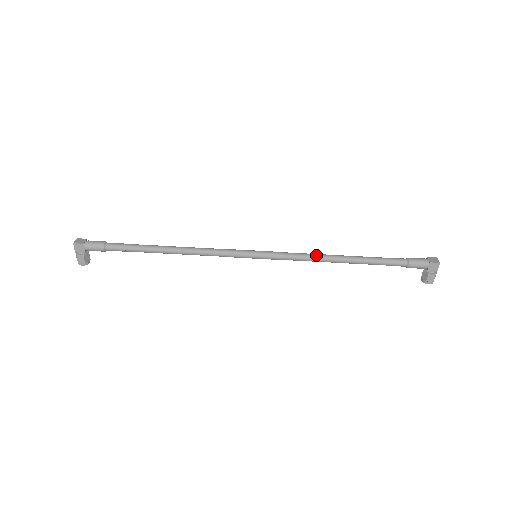
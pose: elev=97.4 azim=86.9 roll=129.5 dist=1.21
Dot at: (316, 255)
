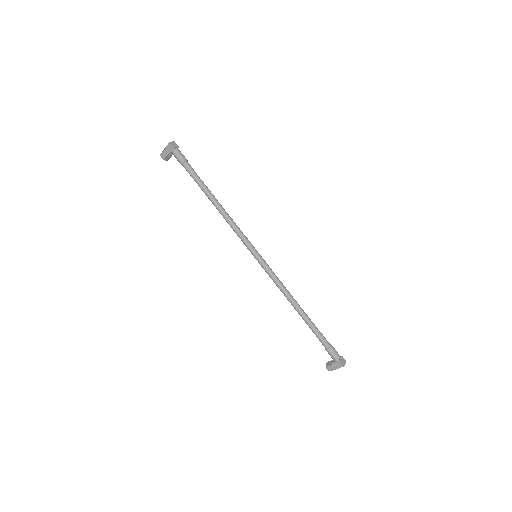
Dot at: (287, 291)
